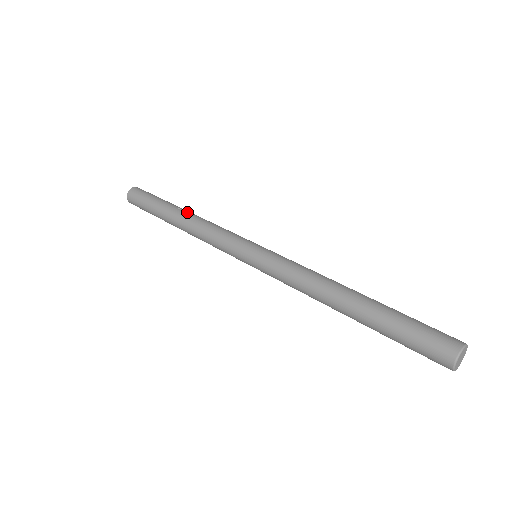
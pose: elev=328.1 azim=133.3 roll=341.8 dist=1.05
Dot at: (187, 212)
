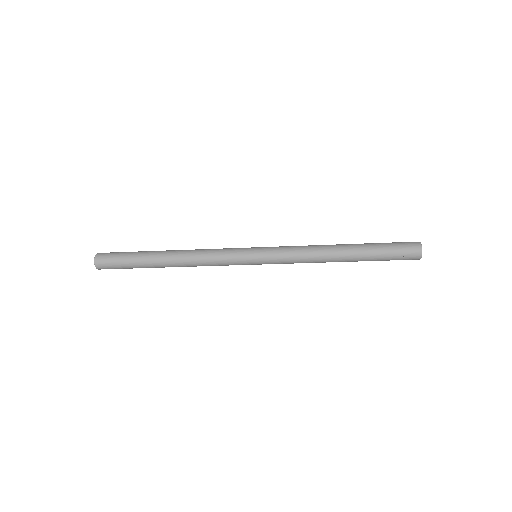
Dot at: (175, 250)
